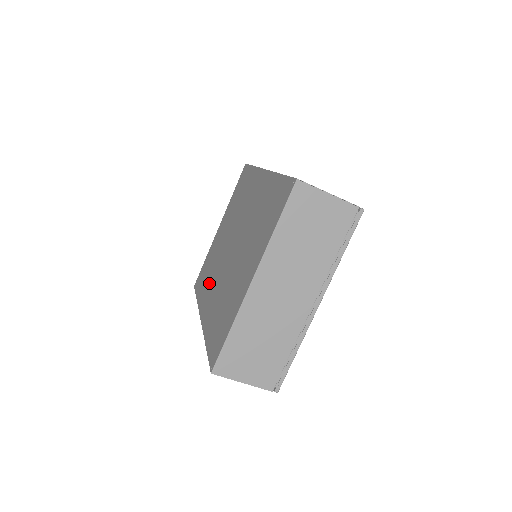
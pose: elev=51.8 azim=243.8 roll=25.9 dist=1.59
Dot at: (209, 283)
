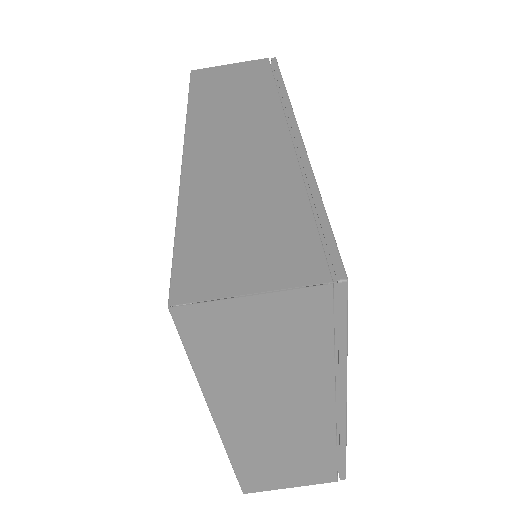
Dot at: occluded
